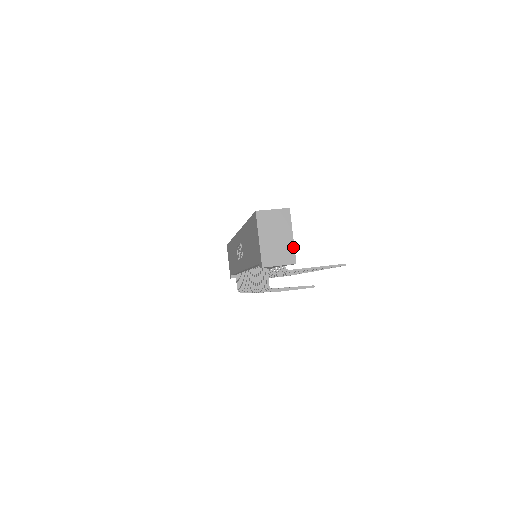
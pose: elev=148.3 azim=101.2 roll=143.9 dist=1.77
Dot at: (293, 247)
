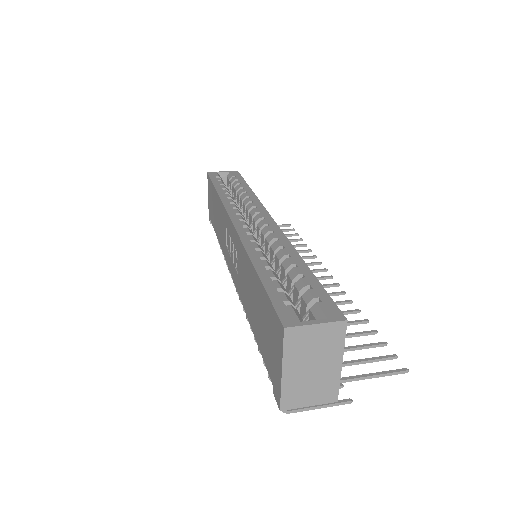
Dot at: (338, 379)
